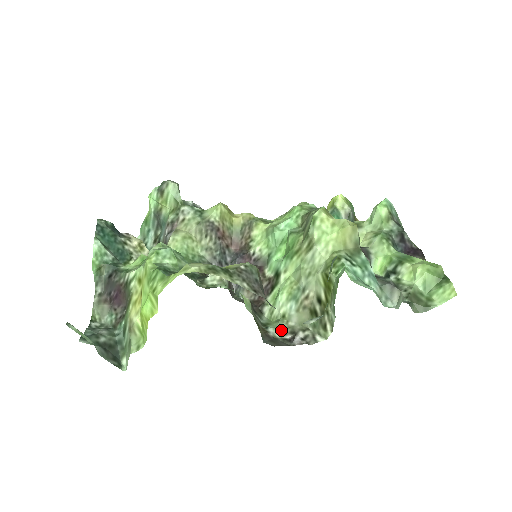
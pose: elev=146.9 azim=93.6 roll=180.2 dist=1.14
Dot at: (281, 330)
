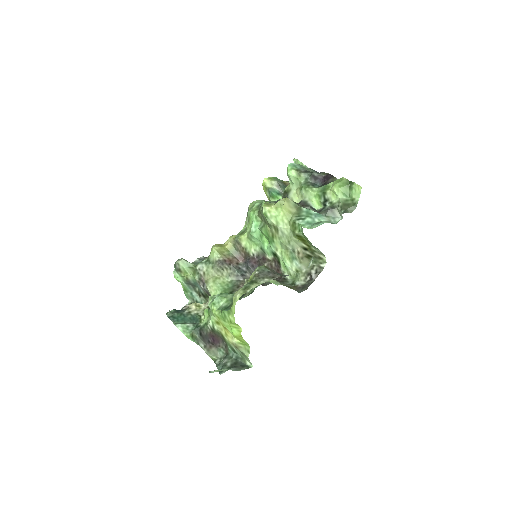
Dot at: (302, 279)
